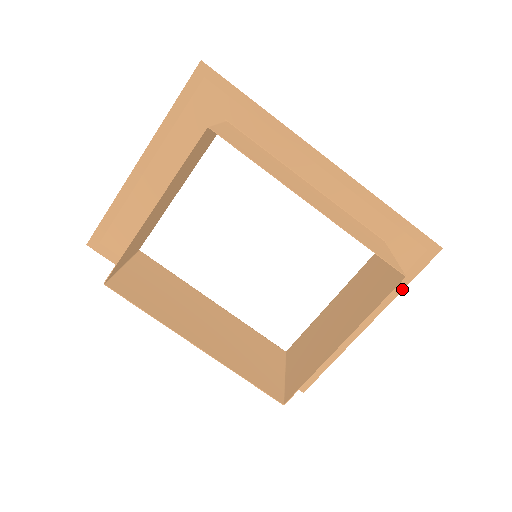
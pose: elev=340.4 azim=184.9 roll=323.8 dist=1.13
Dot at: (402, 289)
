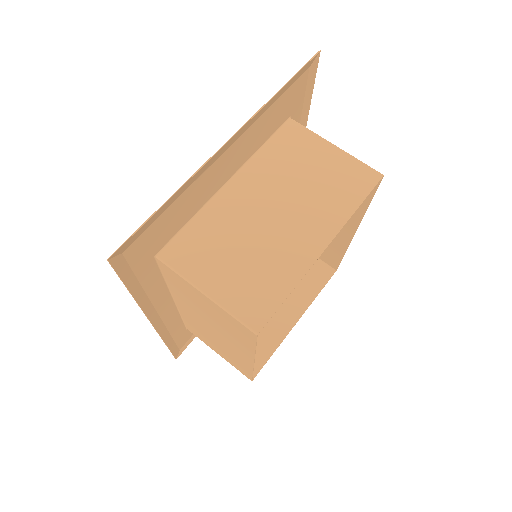
Dot at: occluded
